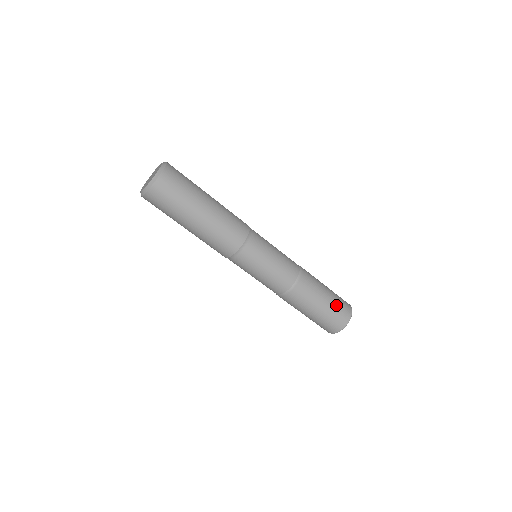
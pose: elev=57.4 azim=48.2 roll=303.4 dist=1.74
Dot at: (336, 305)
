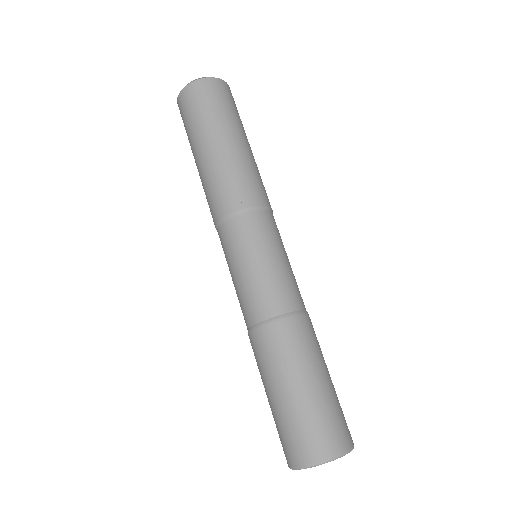
Dot at: (317, 413)
